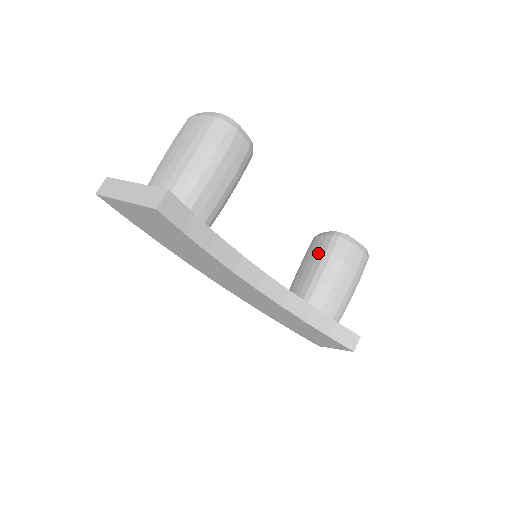
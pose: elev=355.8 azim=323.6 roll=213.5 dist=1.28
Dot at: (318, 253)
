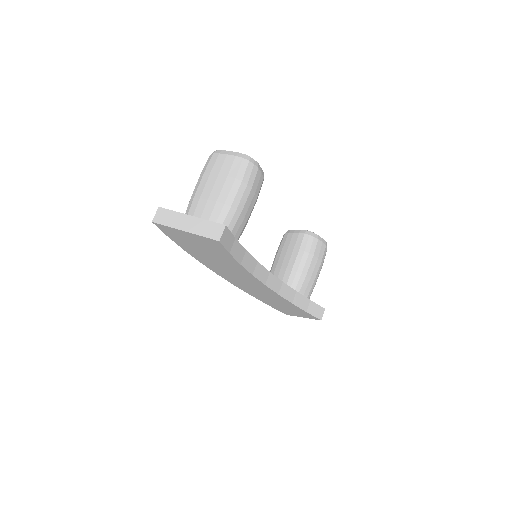
Dot at: (294, 248)
